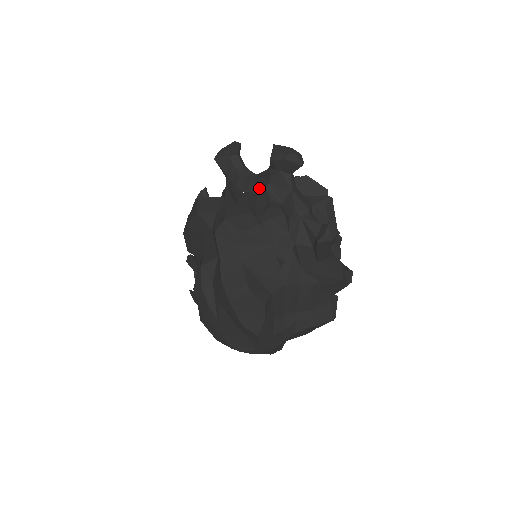
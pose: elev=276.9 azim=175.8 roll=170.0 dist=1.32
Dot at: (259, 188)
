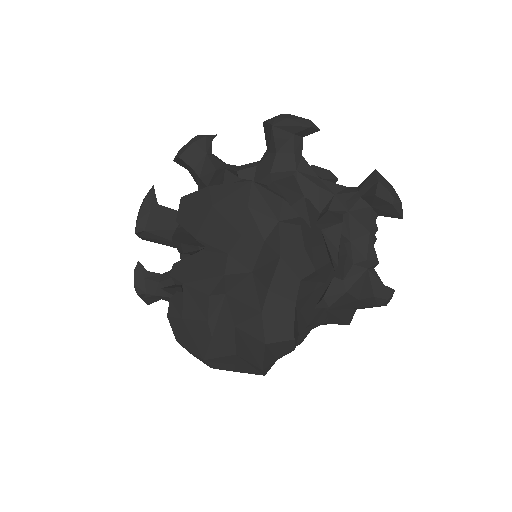
Dot at: (324, 202)
